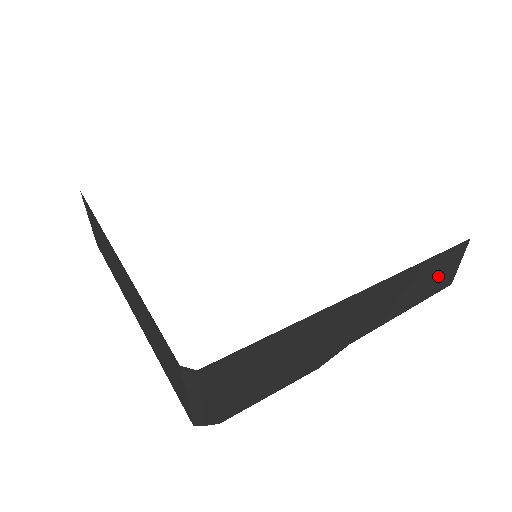
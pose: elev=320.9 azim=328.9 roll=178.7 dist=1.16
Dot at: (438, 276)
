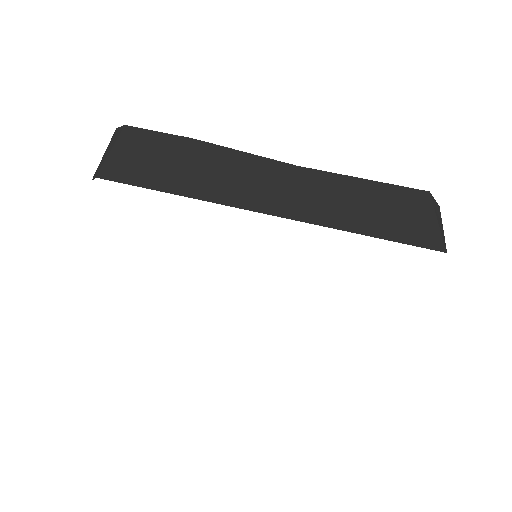
Dot at: occluded
